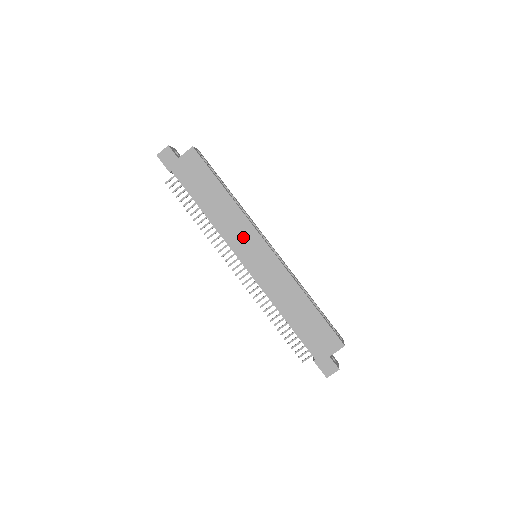
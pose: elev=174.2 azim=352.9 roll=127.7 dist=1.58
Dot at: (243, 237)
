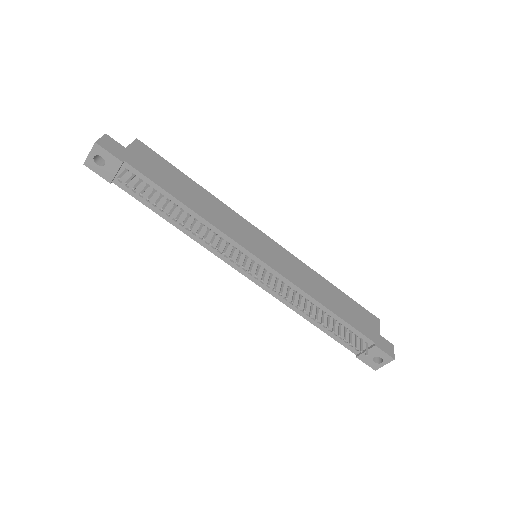
Dot at: (241, 229)
